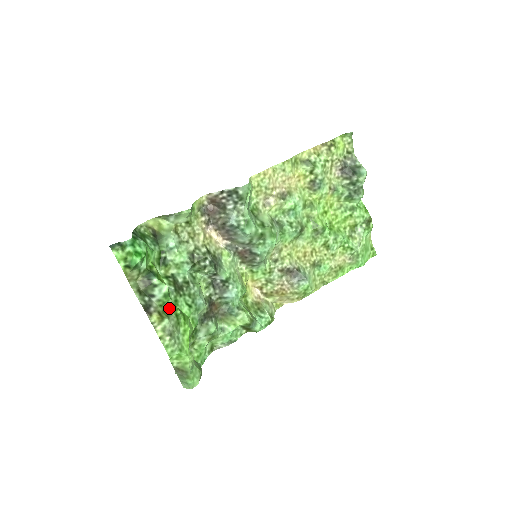
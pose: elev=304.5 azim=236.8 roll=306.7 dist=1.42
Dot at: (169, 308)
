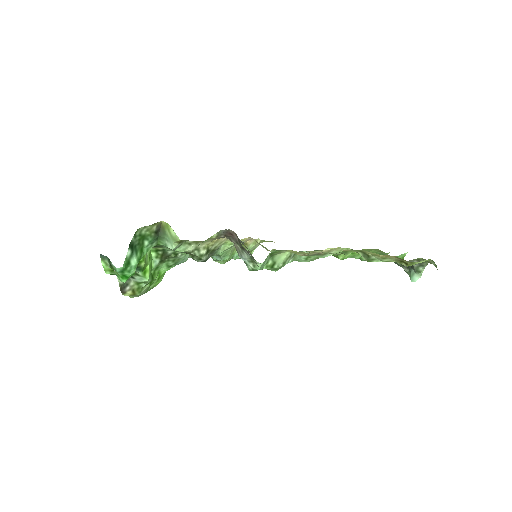
Dot at: (145, 285)
